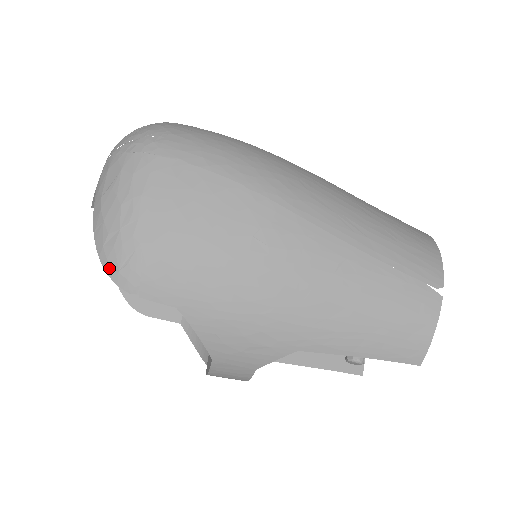
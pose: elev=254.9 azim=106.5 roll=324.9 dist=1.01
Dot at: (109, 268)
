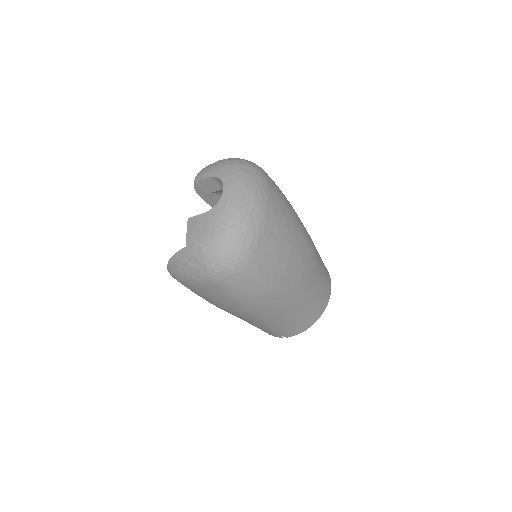
Dot at: (169, 269)
